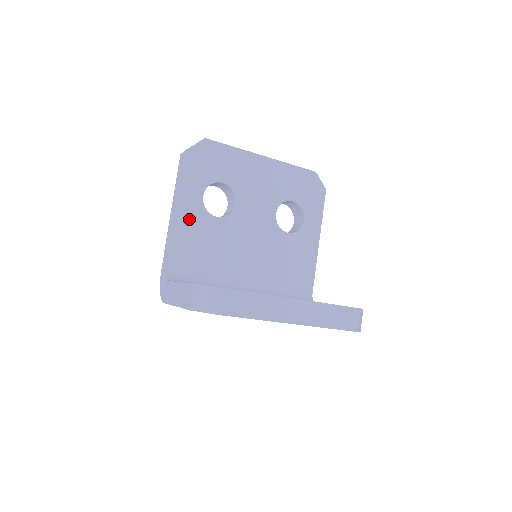
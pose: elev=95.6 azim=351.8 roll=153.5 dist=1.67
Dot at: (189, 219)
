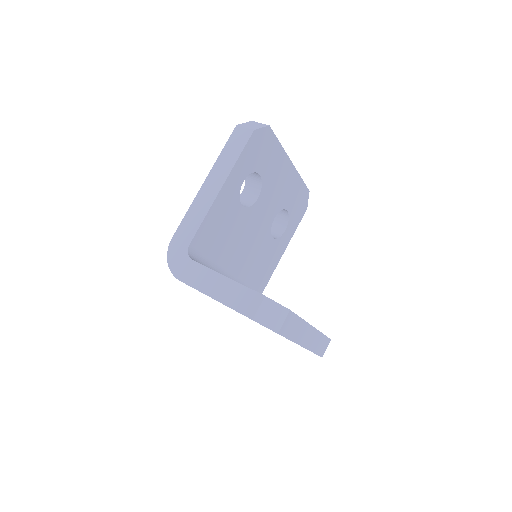
Dot at: (225, 200)
